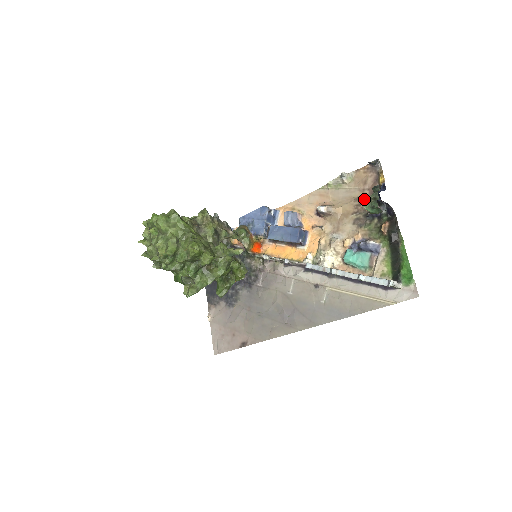
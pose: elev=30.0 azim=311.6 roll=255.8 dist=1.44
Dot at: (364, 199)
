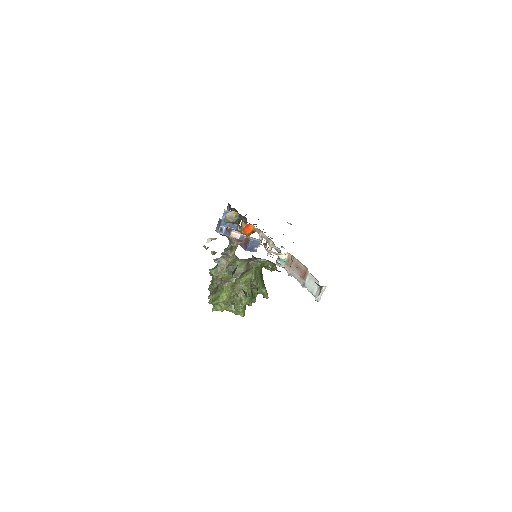
Dot at: (242, 295)
